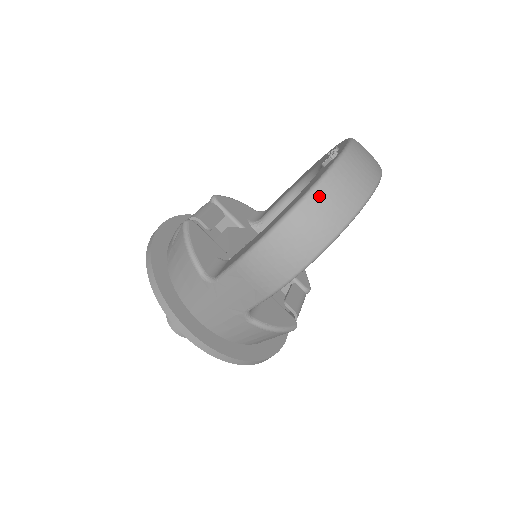
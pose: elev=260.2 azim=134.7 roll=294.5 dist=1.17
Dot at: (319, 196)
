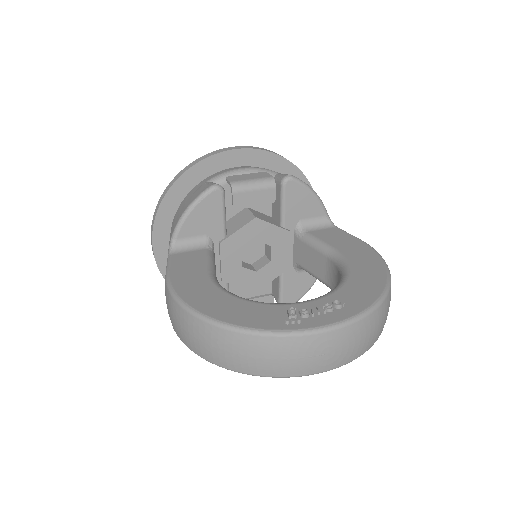
Dot at: (219, 335)
